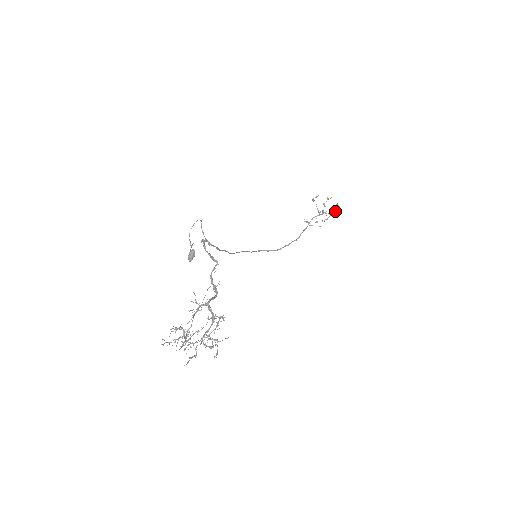
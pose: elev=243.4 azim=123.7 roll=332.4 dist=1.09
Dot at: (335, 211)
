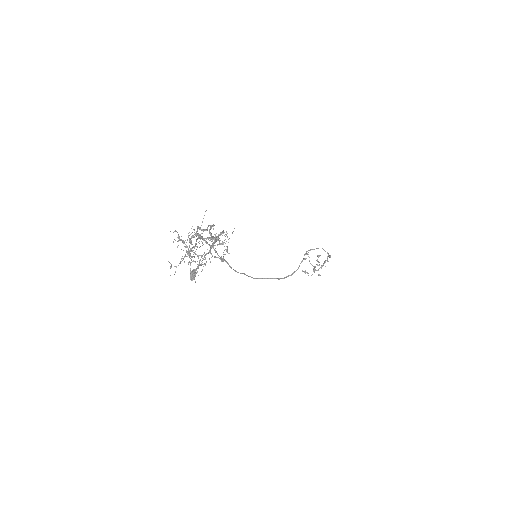
Dot at: occluded
